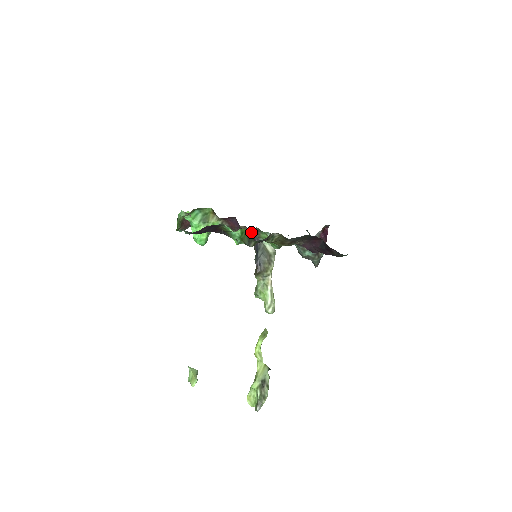
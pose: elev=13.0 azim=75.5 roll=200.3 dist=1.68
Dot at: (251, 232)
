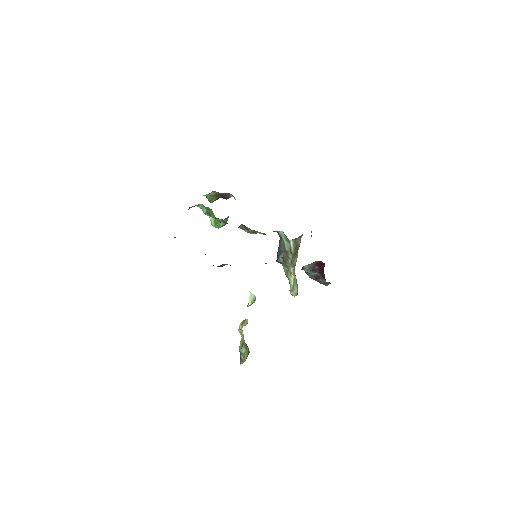
Dot at: occluded
